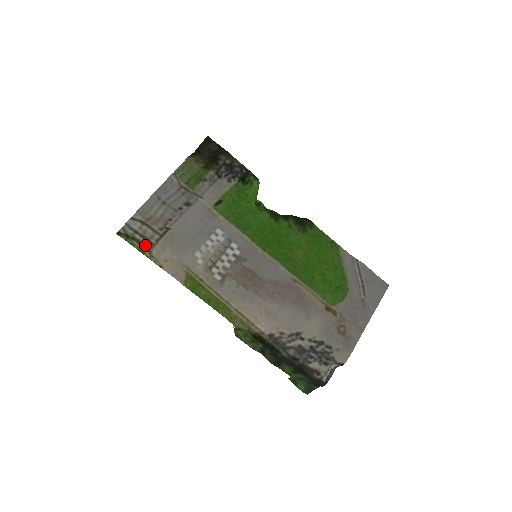
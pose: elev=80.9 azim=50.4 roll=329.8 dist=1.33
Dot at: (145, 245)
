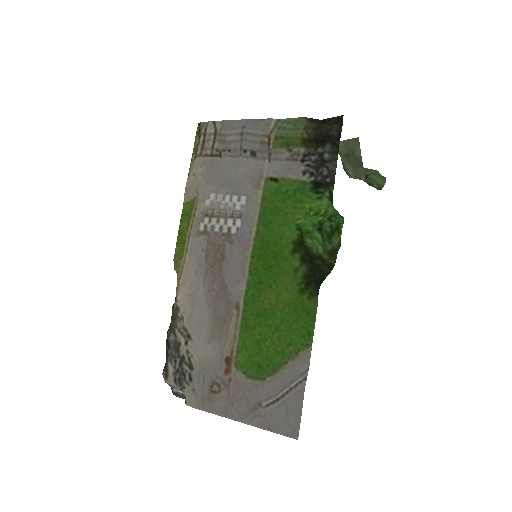
Dot at: (198, 149)
